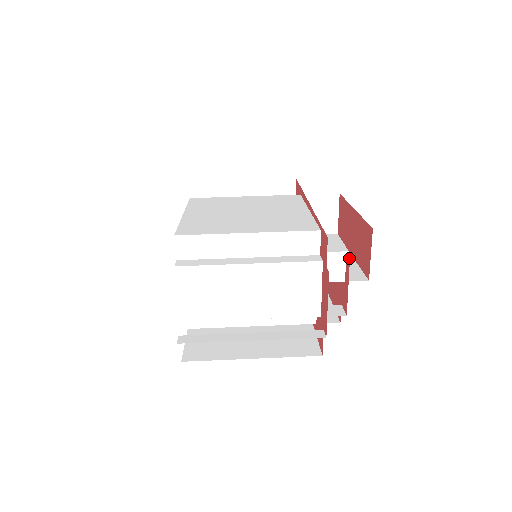
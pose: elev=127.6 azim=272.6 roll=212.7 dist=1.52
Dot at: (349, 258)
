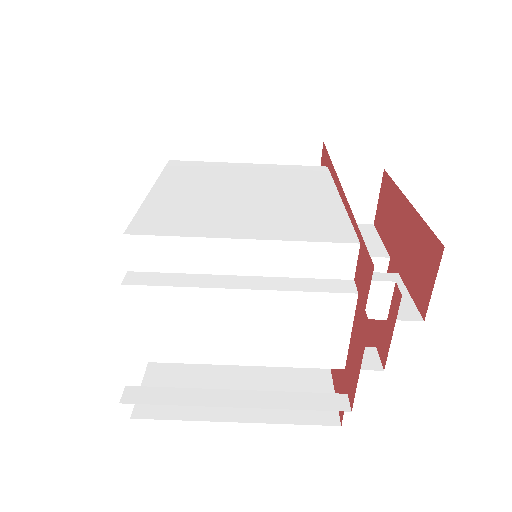
Dot at: (390, 268)
